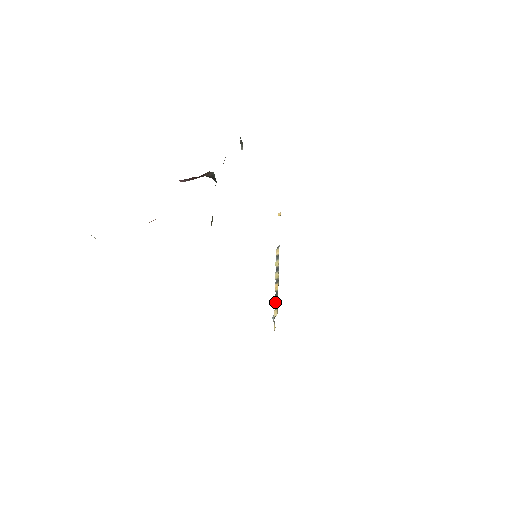
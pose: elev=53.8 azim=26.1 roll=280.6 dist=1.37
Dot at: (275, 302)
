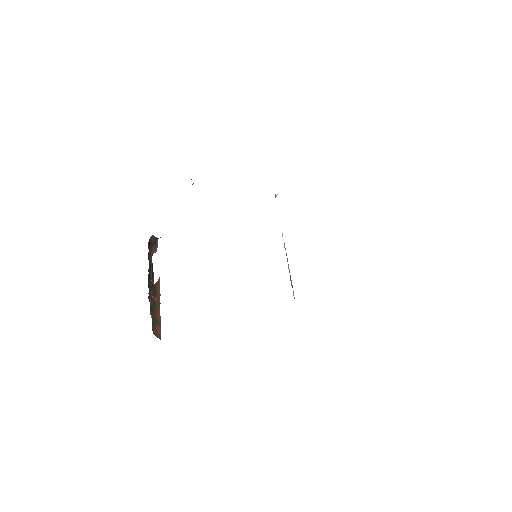
Dot at: (291, 284)
